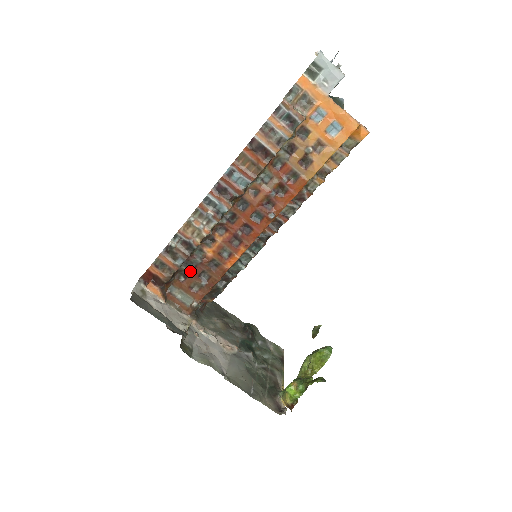
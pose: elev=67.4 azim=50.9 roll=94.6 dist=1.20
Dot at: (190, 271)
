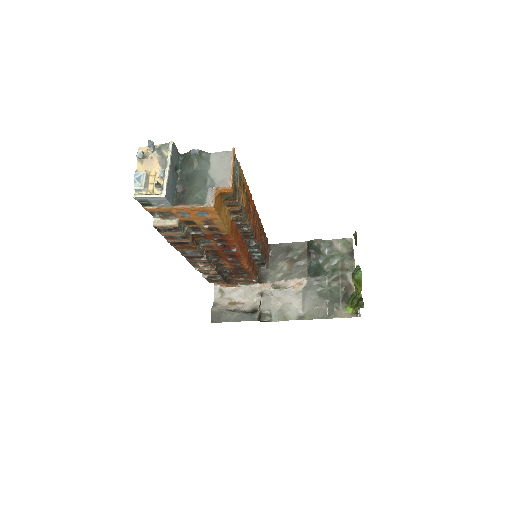
Dot at: (231, 274)
